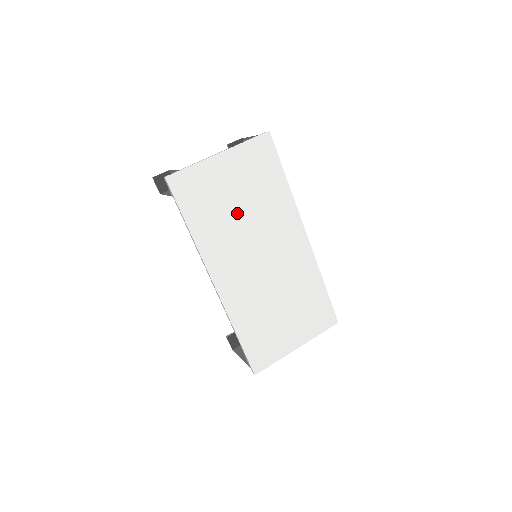
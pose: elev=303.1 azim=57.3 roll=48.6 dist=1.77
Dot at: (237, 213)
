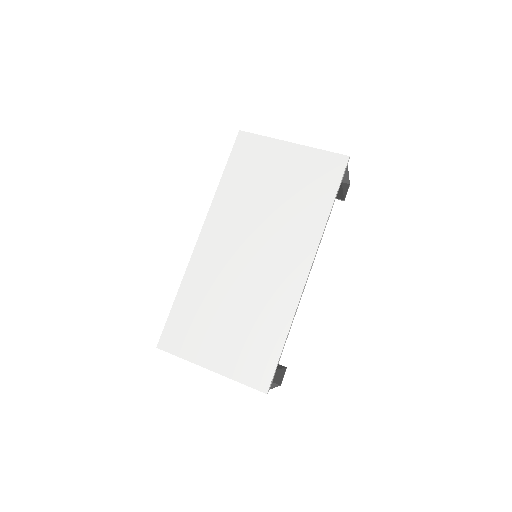
Dot at: (266, 198)
